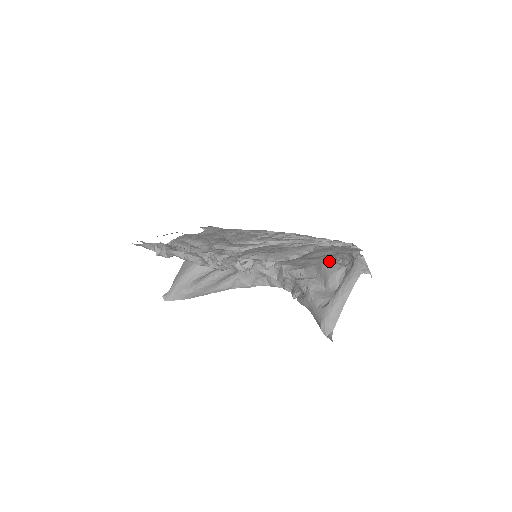
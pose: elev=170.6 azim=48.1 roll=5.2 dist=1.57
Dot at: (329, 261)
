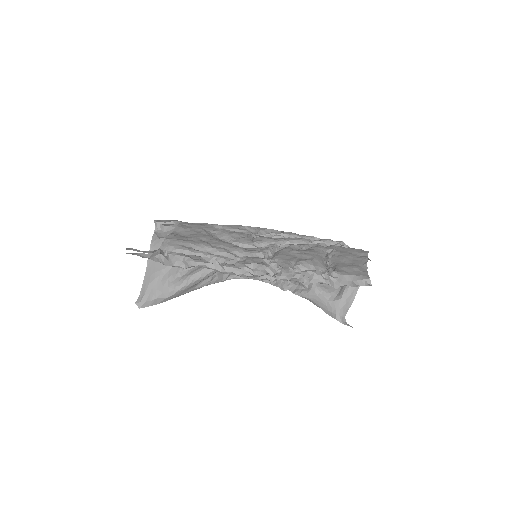
Dot at: occluded
